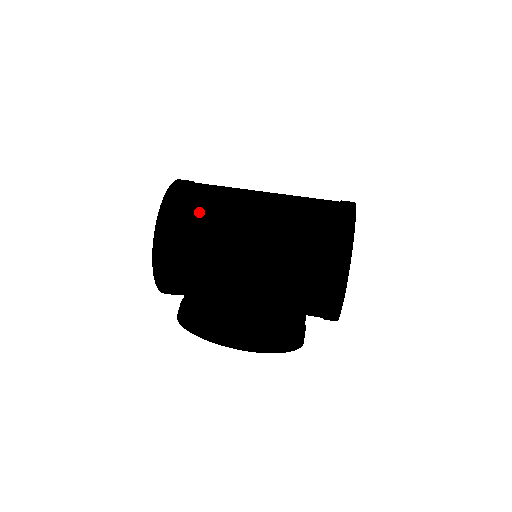
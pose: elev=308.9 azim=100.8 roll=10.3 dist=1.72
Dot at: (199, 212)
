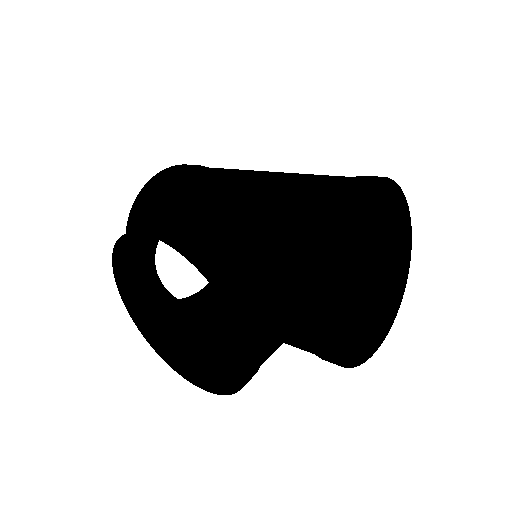
Dot at: (193, 174)
